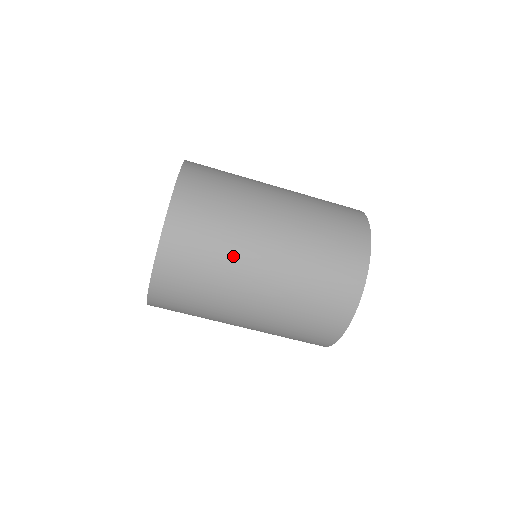
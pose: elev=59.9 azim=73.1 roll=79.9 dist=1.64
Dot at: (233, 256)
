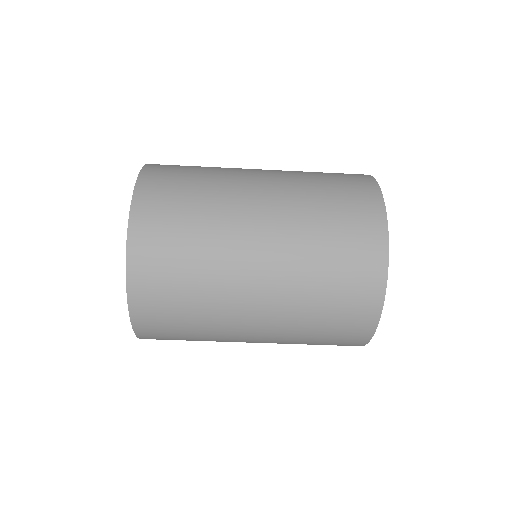
Dot at: (216, 334)
